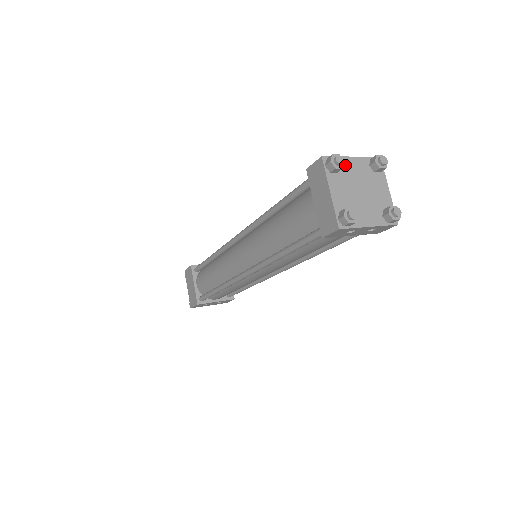
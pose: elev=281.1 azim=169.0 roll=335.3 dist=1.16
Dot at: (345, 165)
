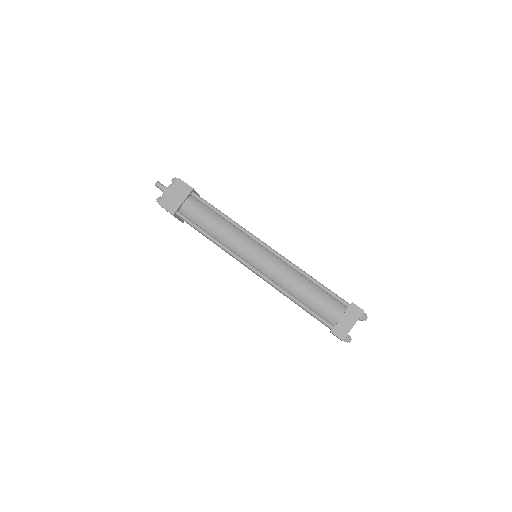
Dot at: occluded
